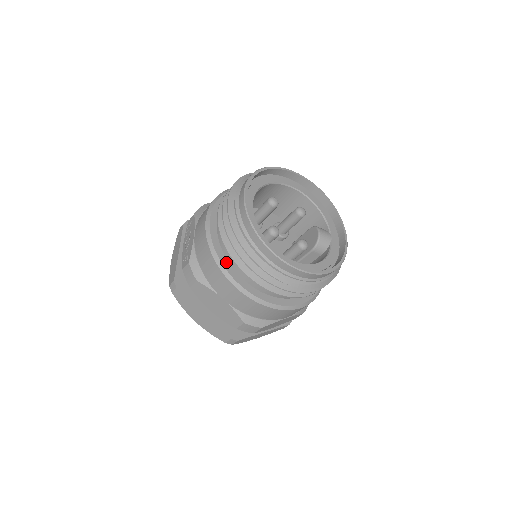
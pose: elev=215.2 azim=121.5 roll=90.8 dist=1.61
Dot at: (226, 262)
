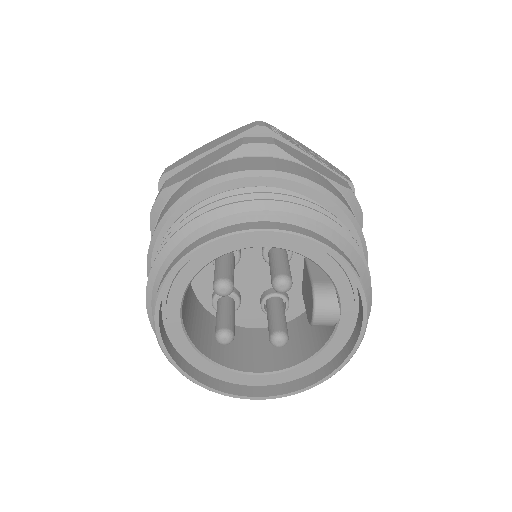
Dot at: occluded
